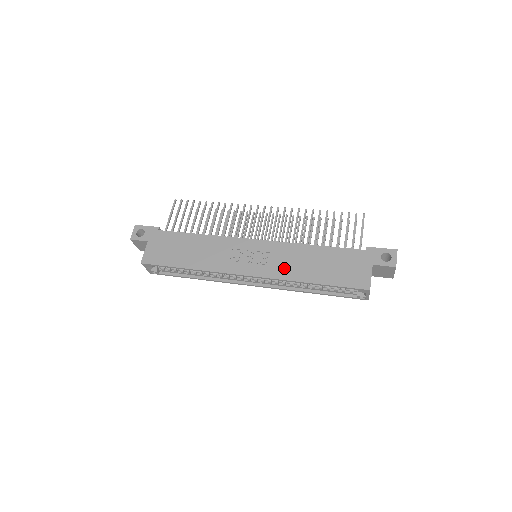
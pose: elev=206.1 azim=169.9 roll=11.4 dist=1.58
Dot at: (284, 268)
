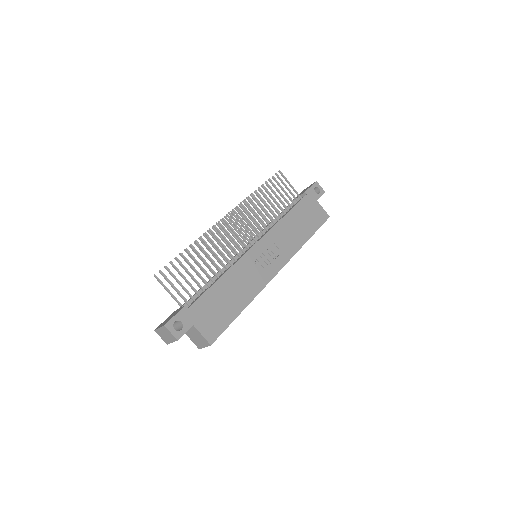
Dot at: (288, 246)
